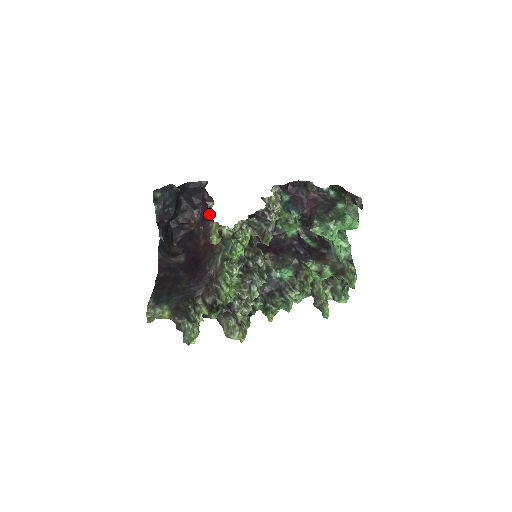
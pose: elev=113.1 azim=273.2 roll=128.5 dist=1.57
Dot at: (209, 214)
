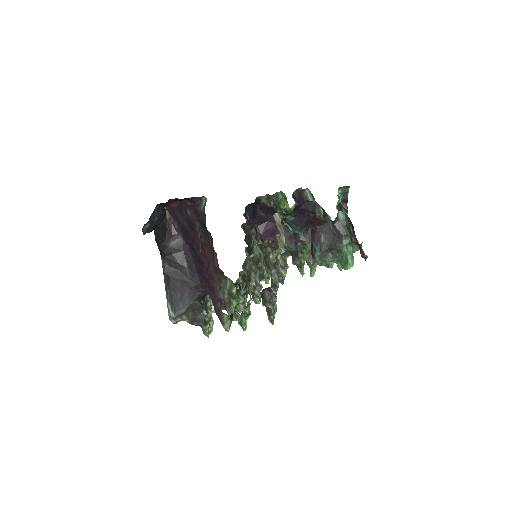
Dot at: occluded
